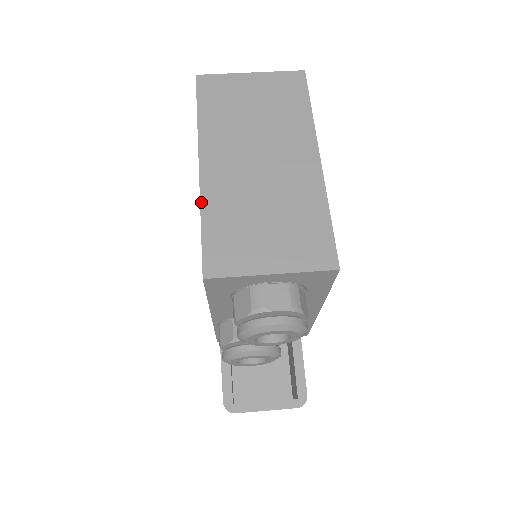
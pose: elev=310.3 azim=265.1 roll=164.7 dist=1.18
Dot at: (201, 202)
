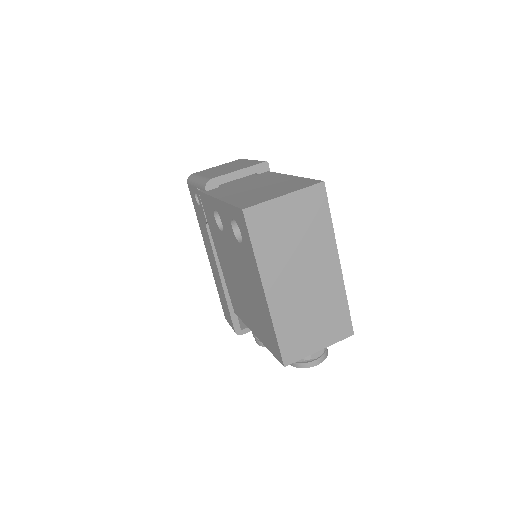
Dot at: (273, 321)
